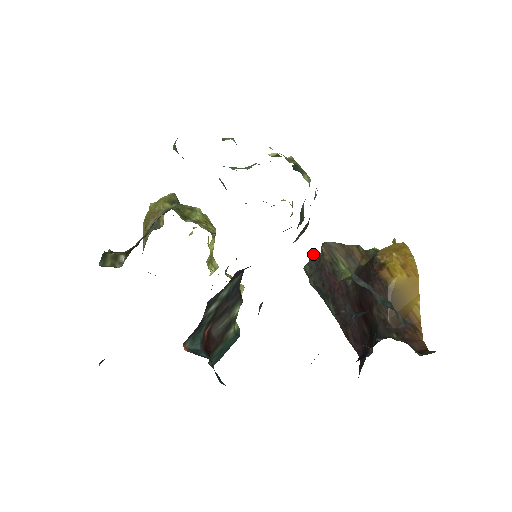
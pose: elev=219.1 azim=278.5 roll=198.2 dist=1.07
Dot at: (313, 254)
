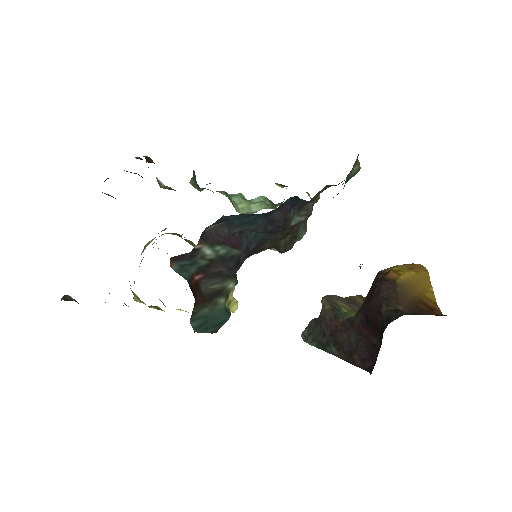
Dot at: (312, 319)
